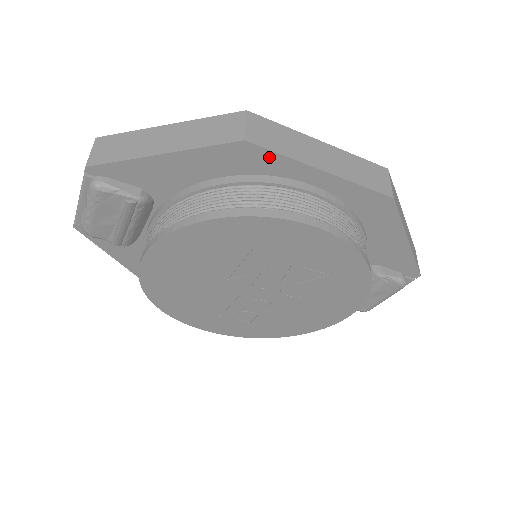
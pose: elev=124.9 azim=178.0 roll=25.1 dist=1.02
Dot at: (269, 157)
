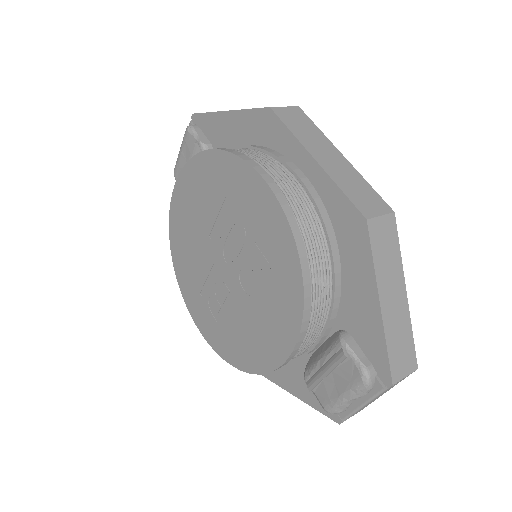
Dot at: (281, 130)
